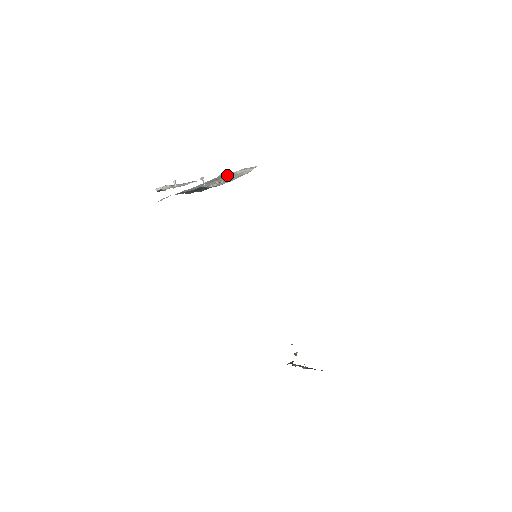
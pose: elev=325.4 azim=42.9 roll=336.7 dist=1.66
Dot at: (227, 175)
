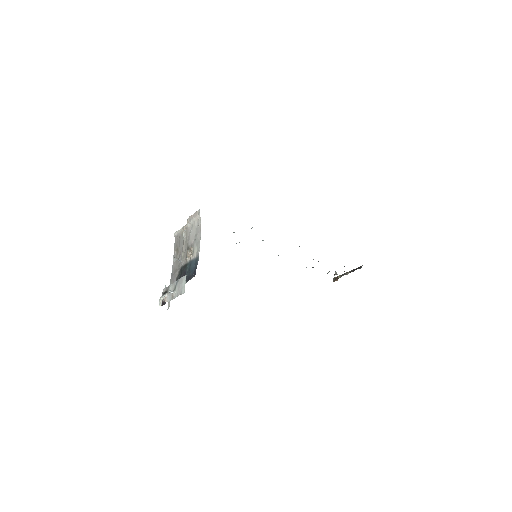
Dot at: (183, 235)
